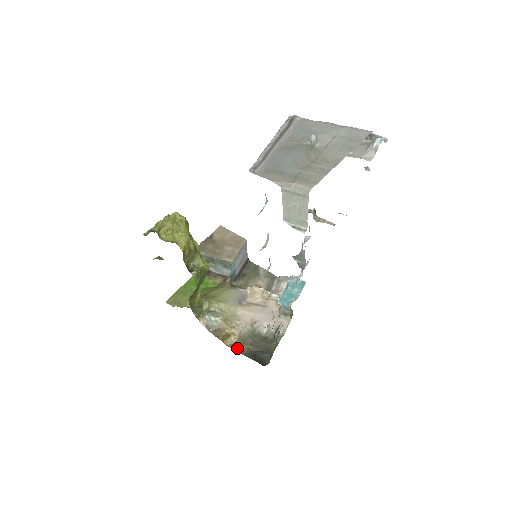
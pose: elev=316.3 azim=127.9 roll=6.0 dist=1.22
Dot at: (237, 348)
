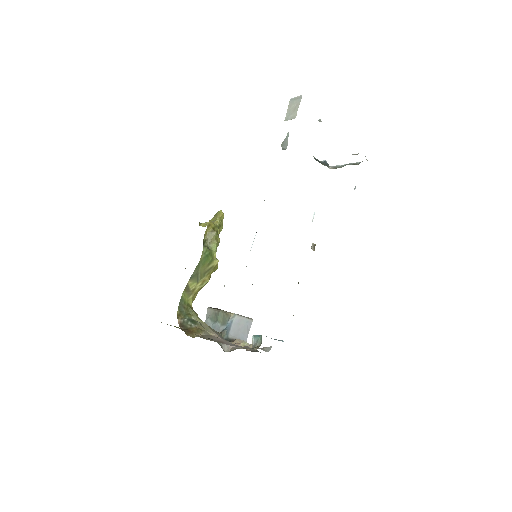
Dot at: occluded
